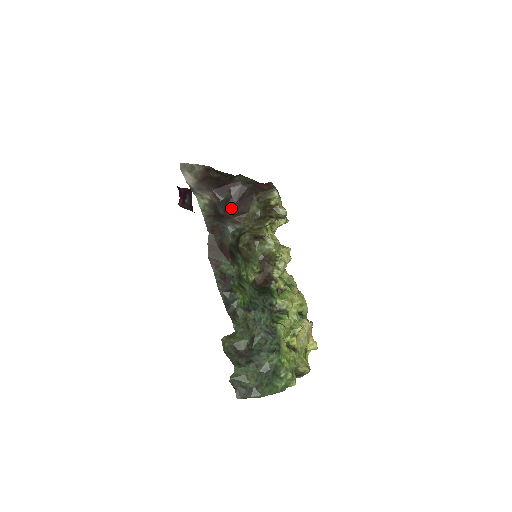
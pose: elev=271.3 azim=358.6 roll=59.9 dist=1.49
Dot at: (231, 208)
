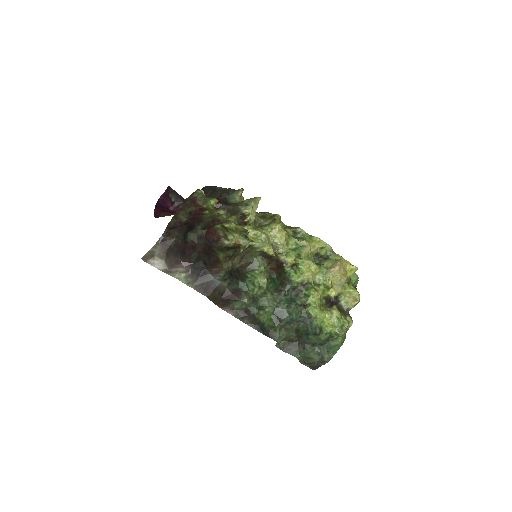
Dot at: (205, 262)
